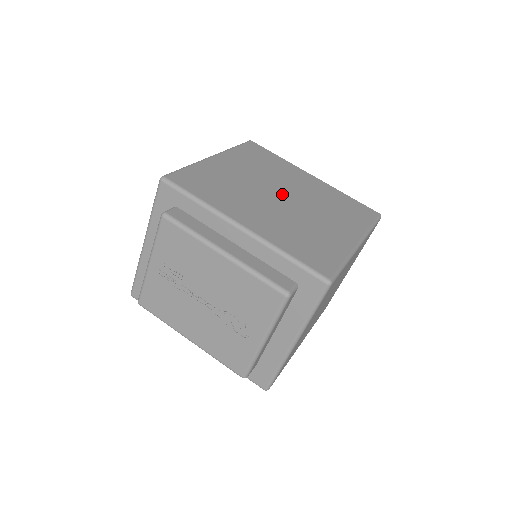
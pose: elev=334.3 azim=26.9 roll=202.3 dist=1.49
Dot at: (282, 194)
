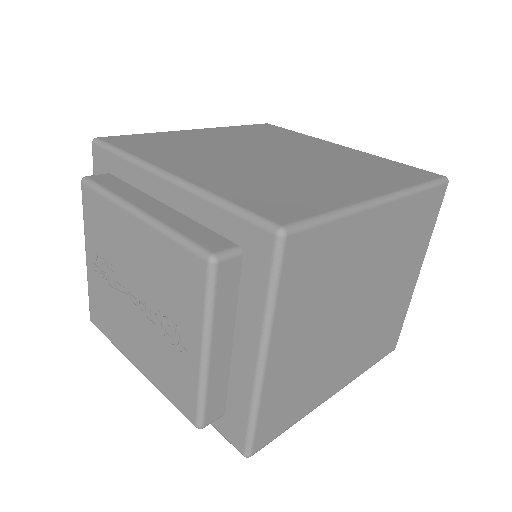
Dot at: (272, 155)
